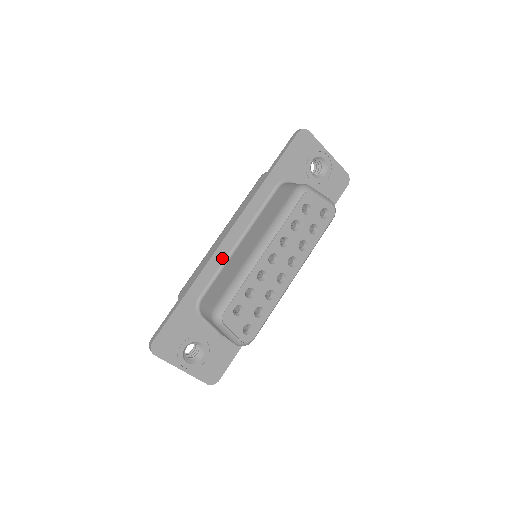
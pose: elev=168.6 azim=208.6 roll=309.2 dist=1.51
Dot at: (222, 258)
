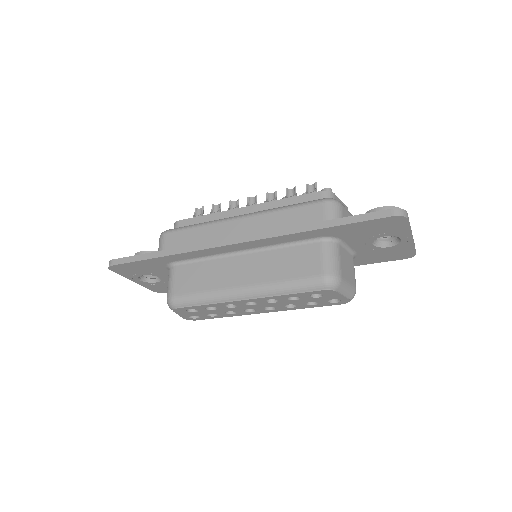
Dot at: (215, 253)
